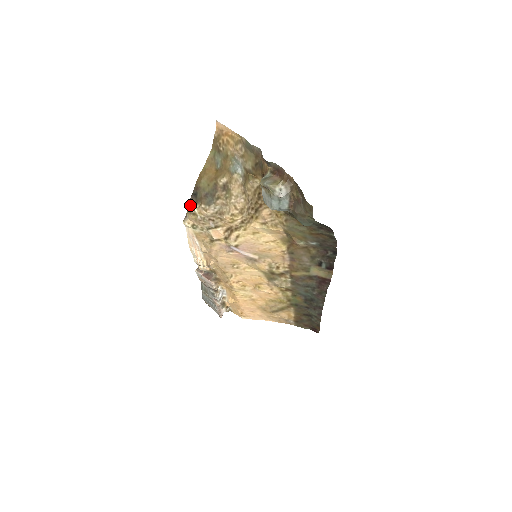
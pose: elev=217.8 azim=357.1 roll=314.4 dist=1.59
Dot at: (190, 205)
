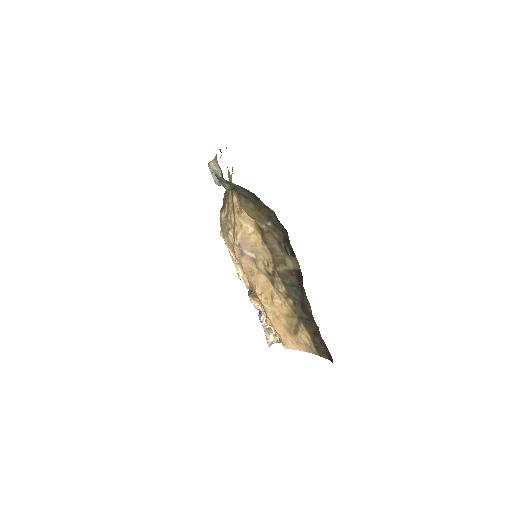
Dot at: occluded
